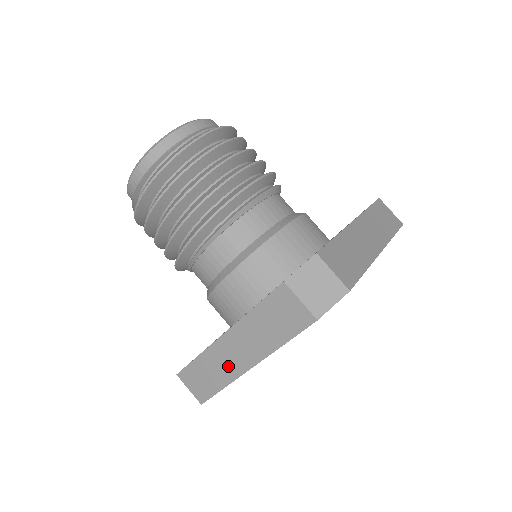
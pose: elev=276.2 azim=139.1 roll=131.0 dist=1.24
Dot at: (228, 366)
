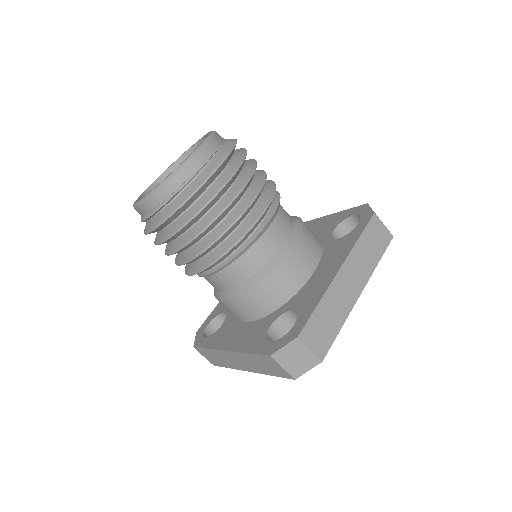
Dot at: (231, 363)
